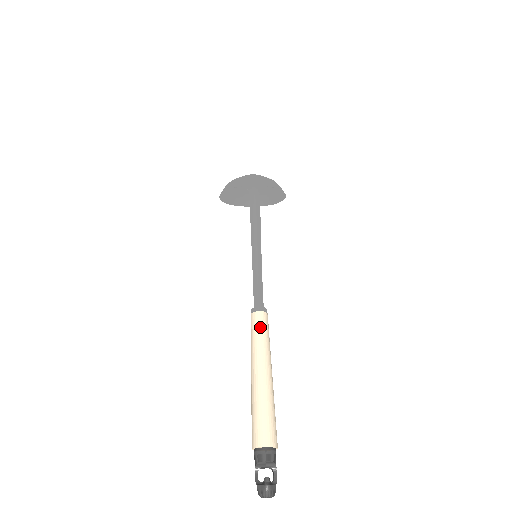
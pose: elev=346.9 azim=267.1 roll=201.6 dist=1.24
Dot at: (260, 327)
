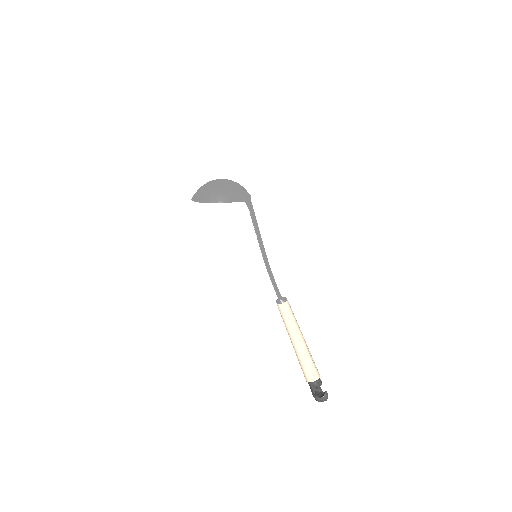
Dot at: (292, 311)
